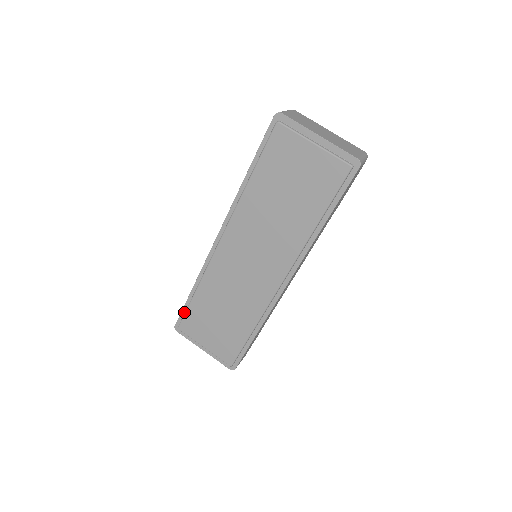
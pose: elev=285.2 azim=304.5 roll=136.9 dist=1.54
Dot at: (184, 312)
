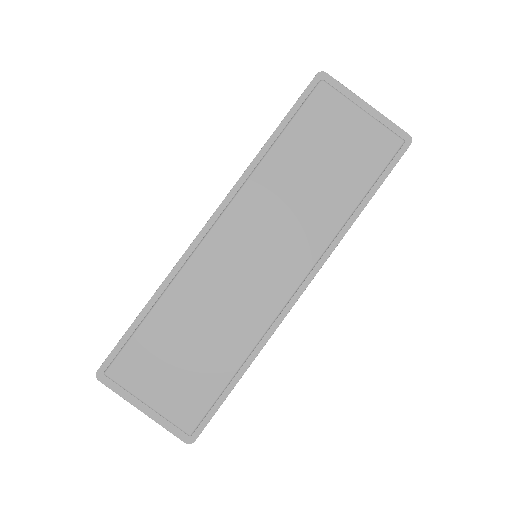
Dot at: (122, 344)
